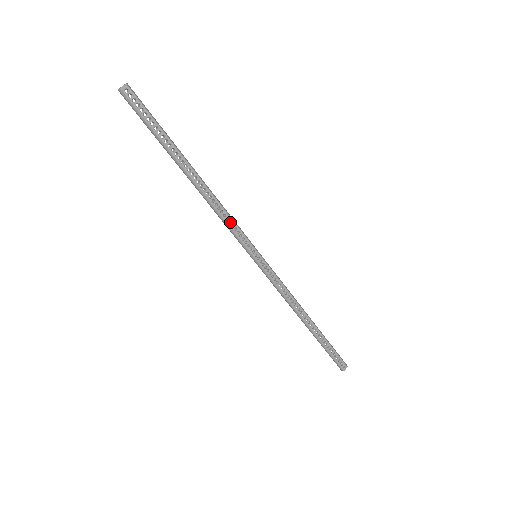
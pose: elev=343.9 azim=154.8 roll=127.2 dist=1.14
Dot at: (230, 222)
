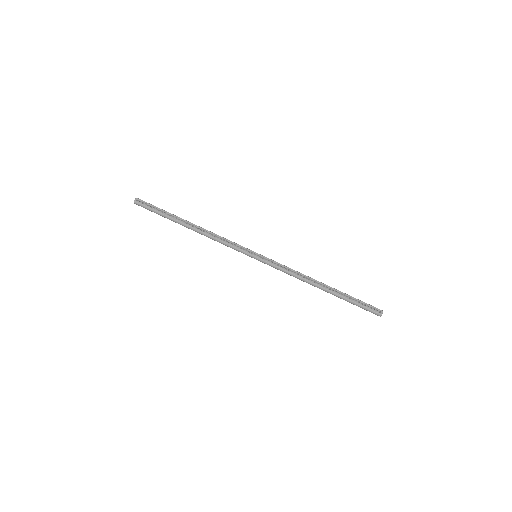
Dot at: (227, 243)
